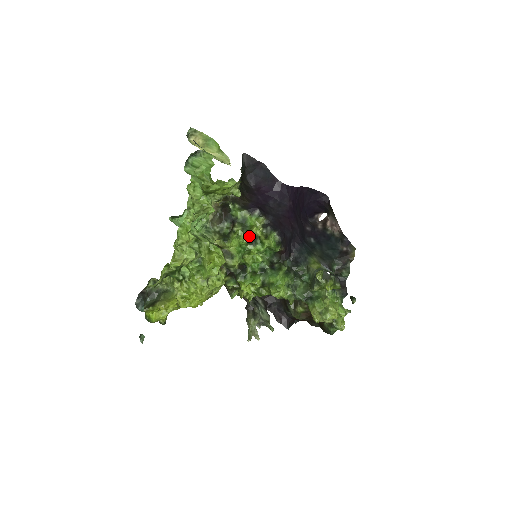
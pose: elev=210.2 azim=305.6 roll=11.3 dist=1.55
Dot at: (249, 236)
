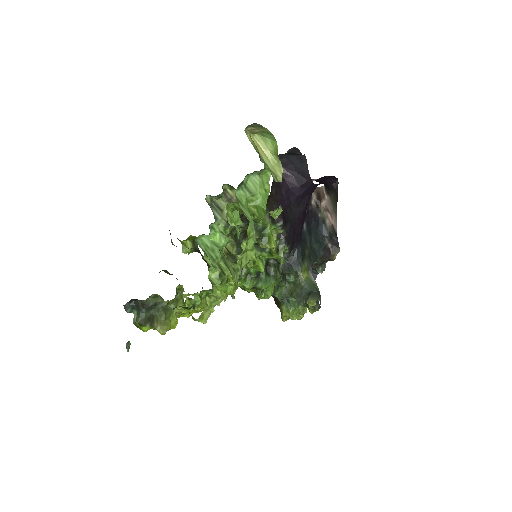
Dot at: occluded
